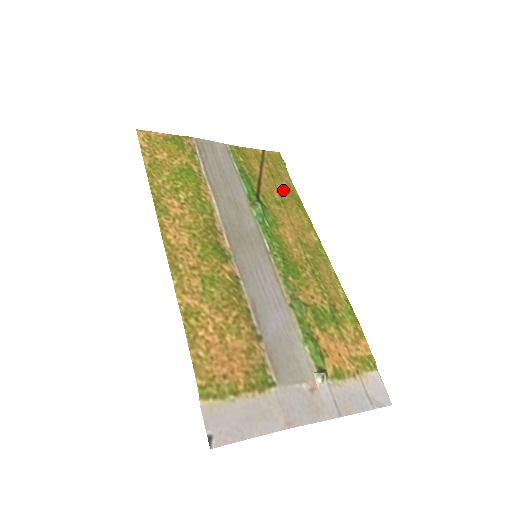
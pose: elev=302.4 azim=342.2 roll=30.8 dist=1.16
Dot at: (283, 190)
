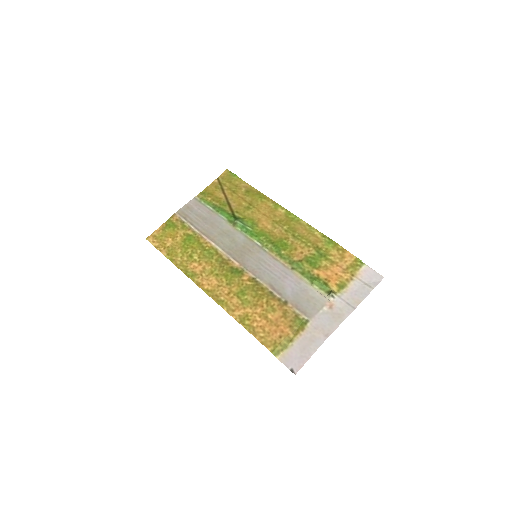
Dot at: (245, 195)
